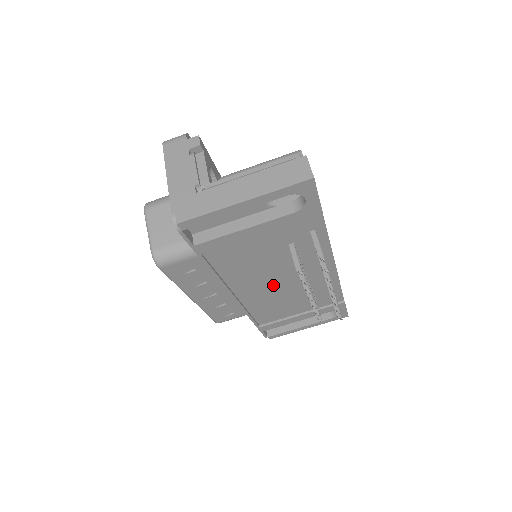
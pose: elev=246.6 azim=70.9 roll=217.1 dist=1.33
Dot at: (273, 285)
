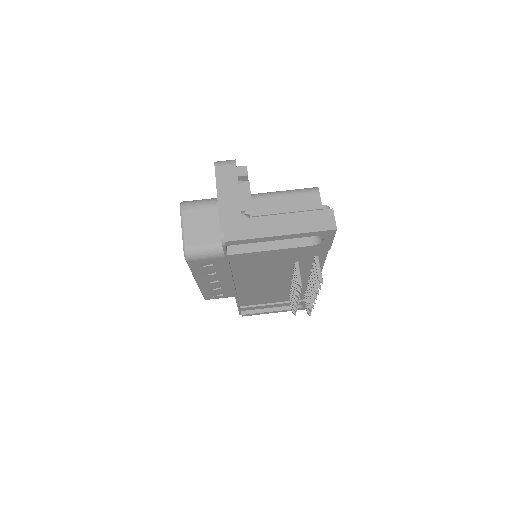
Dot at: (267, 283)
